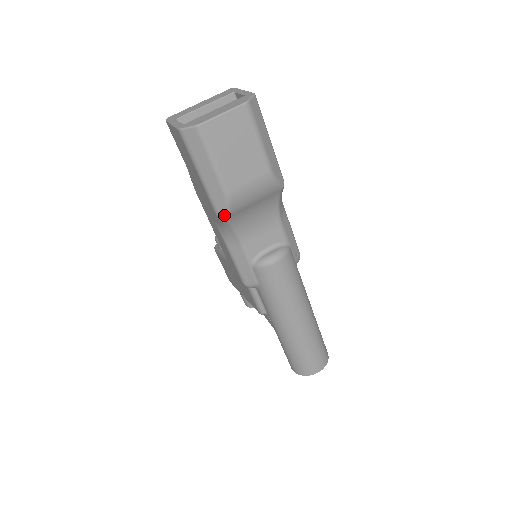
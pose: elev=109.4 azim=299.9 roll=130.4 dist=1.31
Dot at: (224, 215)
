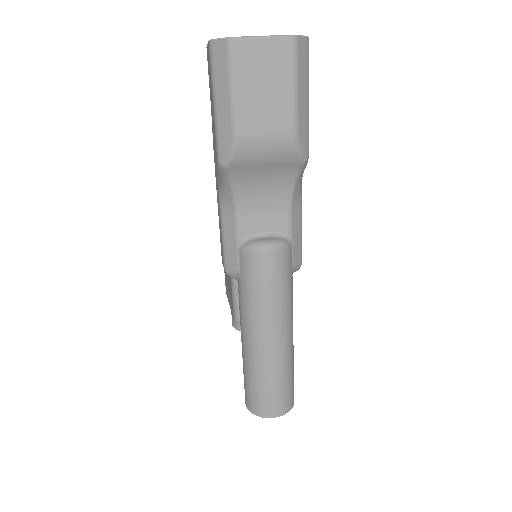
Dot at: (225, 162)
